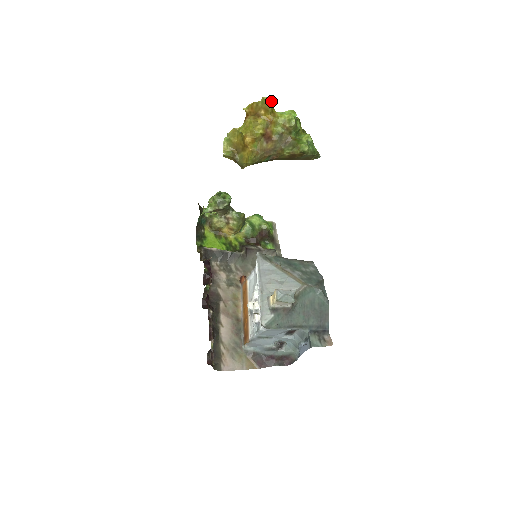
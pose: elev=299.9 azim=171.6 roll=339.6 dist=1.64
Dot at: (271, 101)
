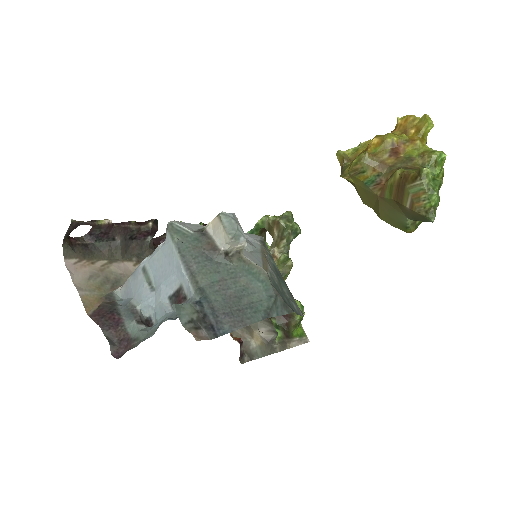
Dot at: (431, 123)
